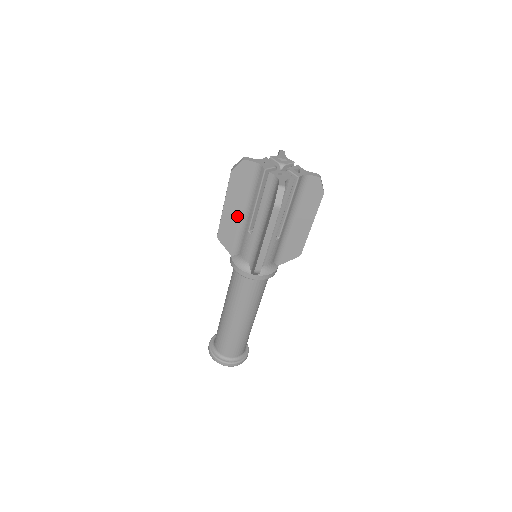
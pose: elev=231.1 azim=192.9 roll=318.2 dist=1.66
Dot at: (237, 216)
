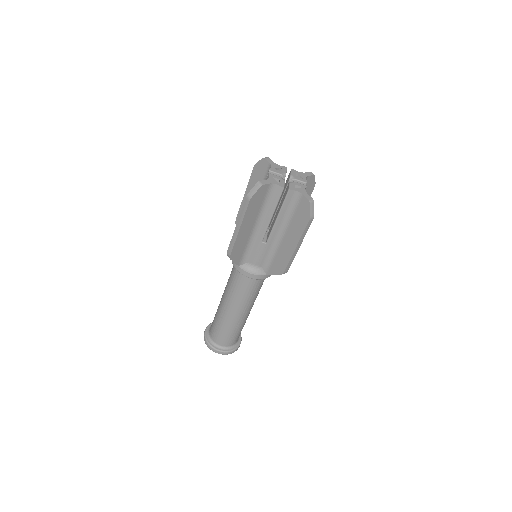
Dot at: (249, 233)
